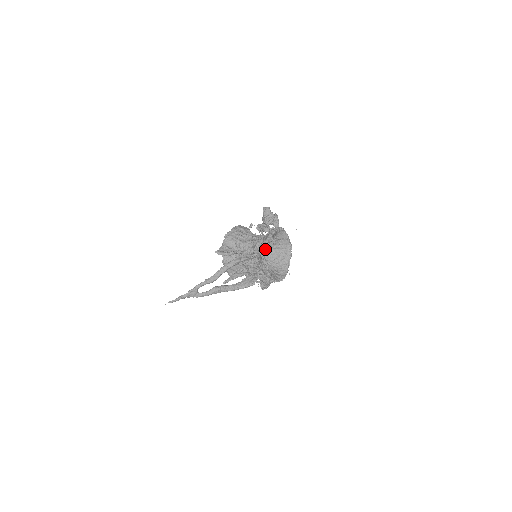
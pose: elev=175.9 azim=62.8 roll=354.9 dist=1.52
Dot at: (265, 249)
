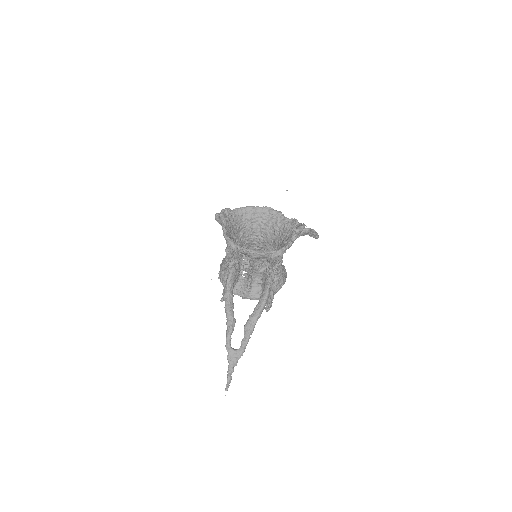
Dot at: (230, 243)
